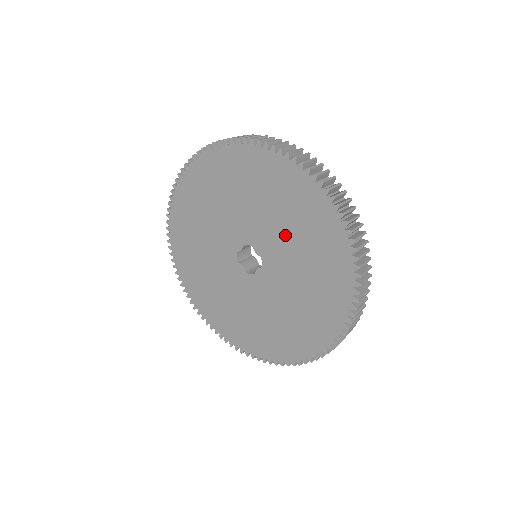
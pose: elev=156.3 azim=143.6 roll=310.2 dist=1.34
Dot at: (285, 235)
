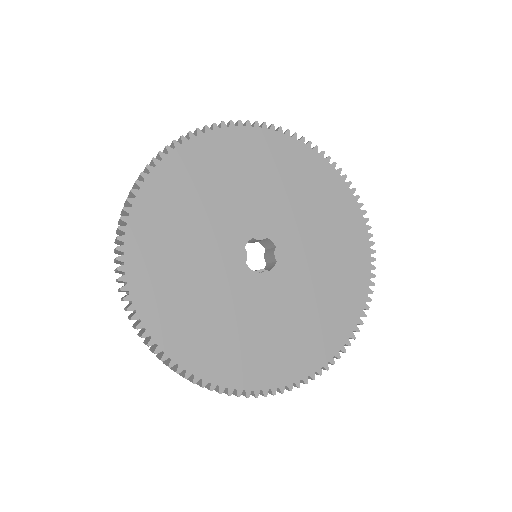
Dot at: (317, 262)
